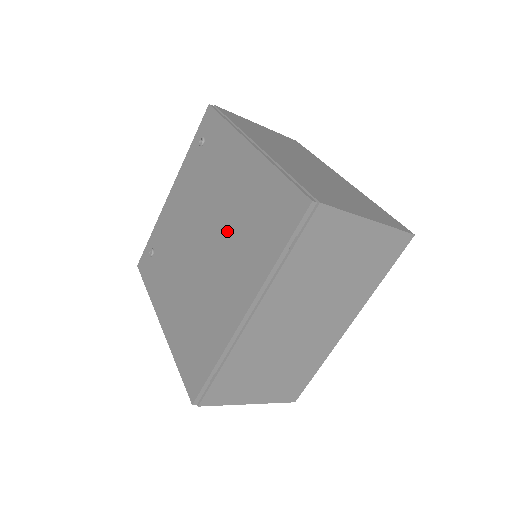
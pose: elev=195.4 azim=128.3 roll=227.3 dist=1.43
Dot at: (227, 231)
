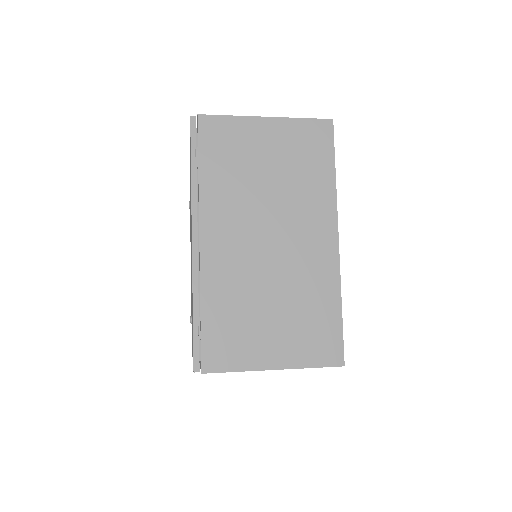
Dot at: occluded
